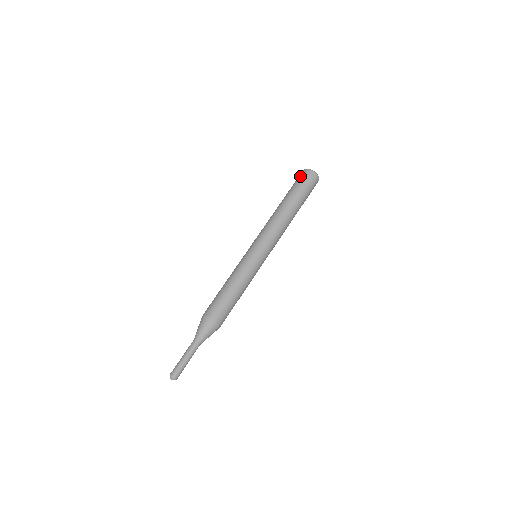
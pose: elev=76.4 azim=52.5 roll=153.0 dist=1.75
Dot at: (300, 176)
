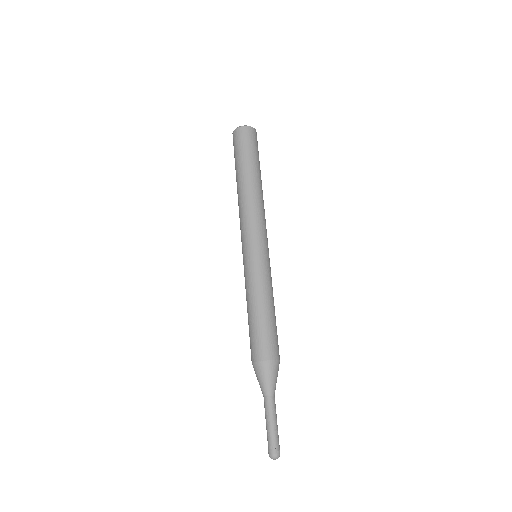
Dot at: (233, 144)
